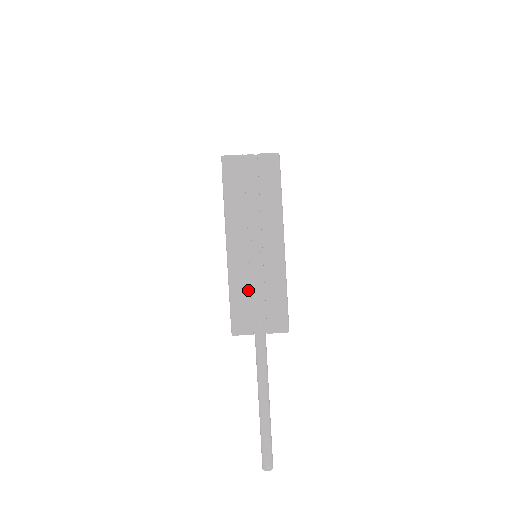
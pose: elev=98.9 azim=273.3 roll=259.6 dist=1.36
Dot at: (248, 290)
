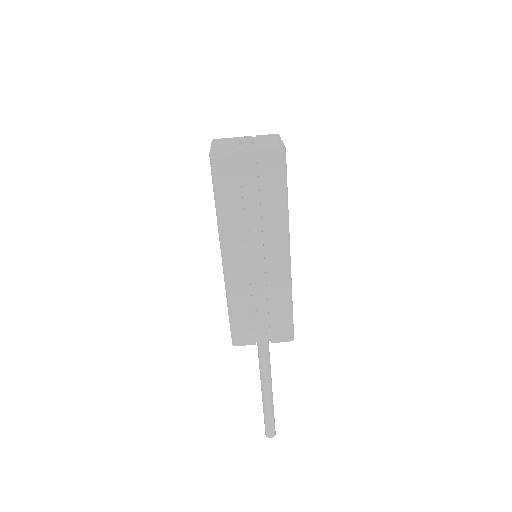
Dot at: (249, 304)
